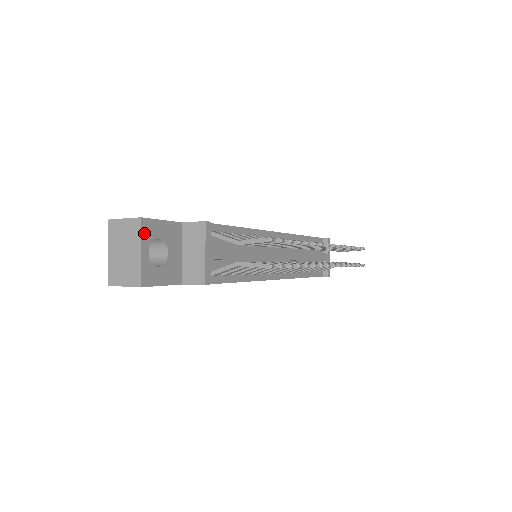
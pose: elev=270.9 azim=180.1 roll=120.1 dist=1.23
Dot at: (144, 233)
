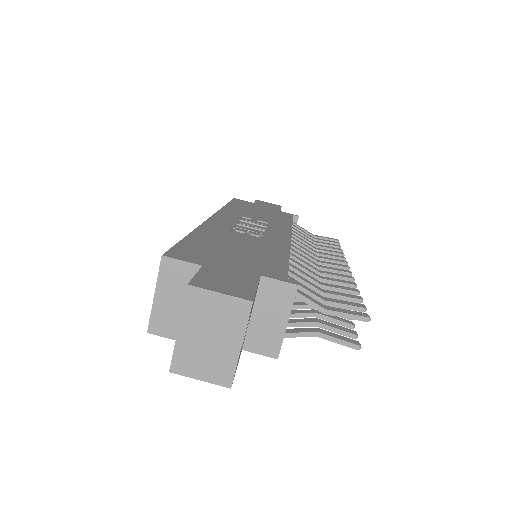
Dot at: (248, 319)
